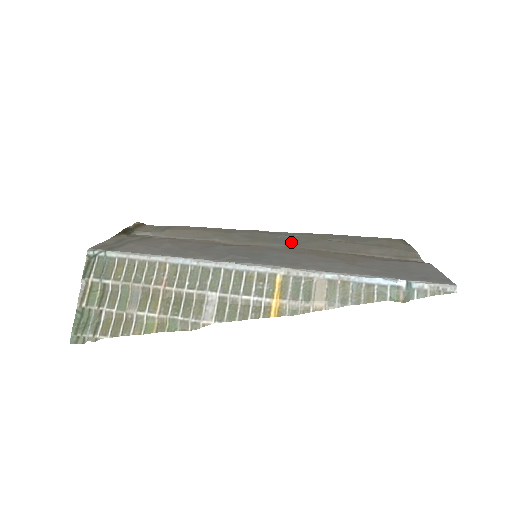
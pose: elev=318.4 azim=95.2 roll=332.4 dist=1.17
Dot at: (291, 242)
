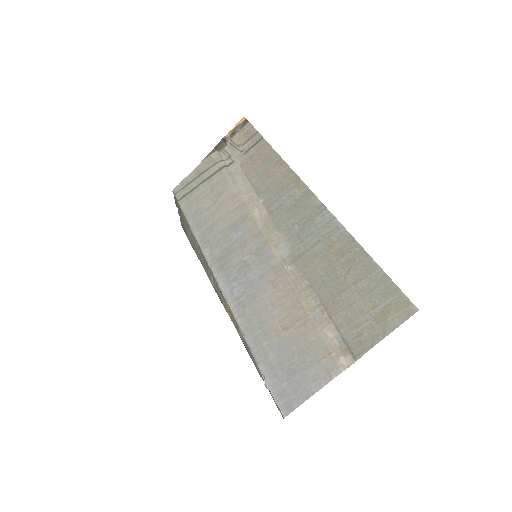
Dot at: (302, 248)
